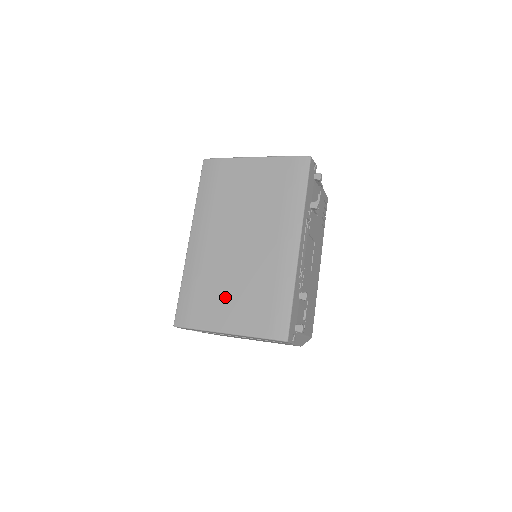
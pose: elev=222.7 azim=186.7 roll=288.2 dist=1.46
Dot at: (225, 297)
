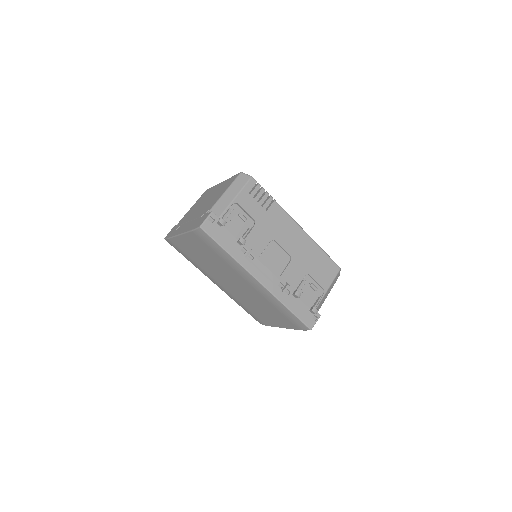
Dot at: (262, 312)
